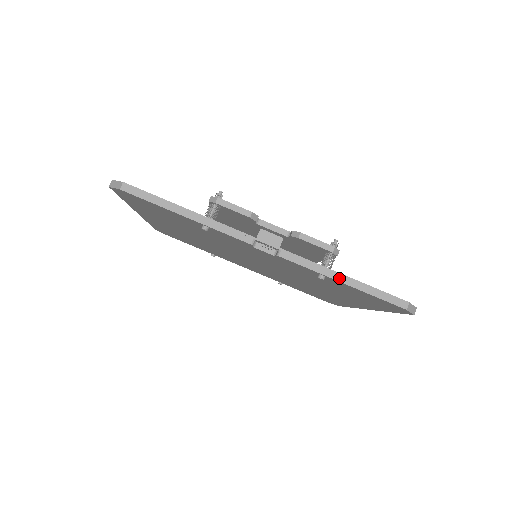
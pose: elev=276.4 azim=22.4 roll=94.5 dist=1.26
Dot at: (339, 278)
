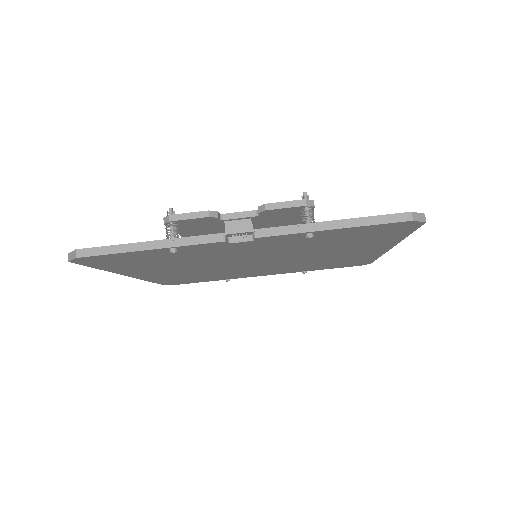
Dot at: (326, 227)
